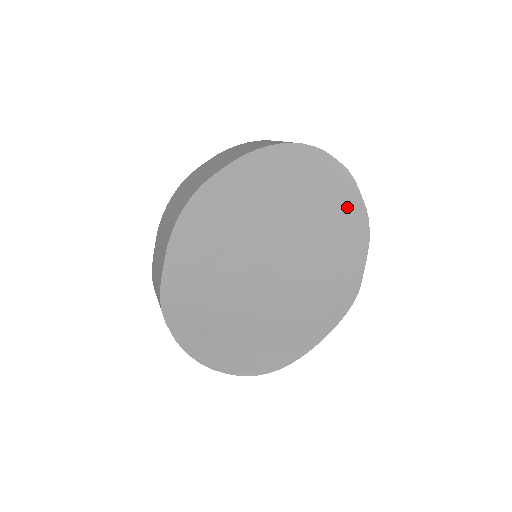
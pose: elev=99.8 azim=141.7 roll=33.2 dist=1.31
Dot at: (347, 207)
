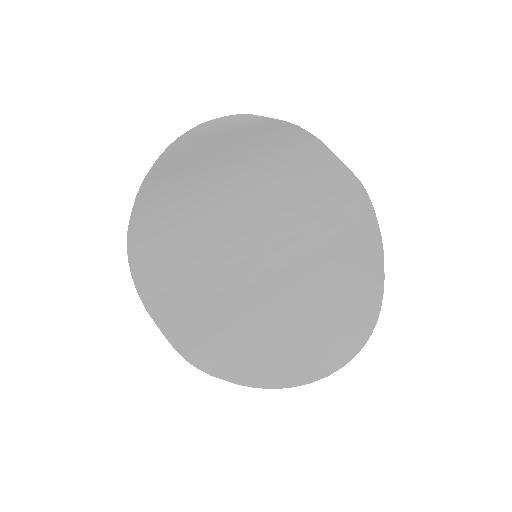
Dot at: (267, 136)
